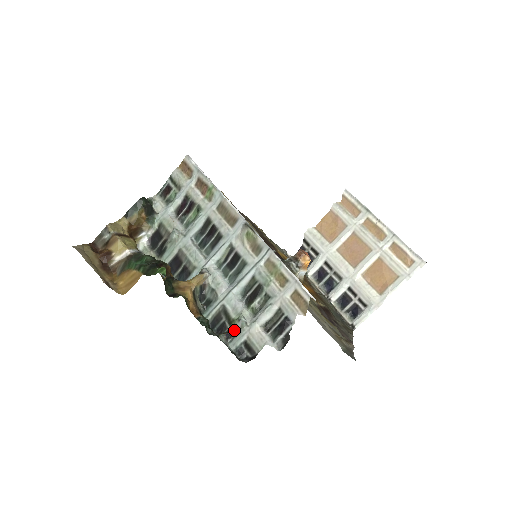
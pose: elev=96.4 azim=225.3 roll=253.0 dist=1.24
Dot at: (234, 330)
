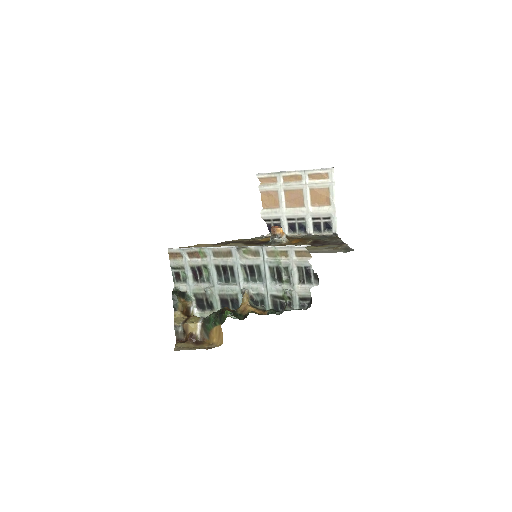
Dot at: (289, 300)
